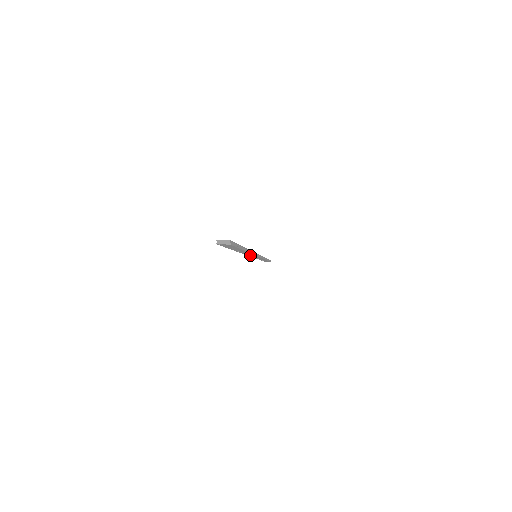
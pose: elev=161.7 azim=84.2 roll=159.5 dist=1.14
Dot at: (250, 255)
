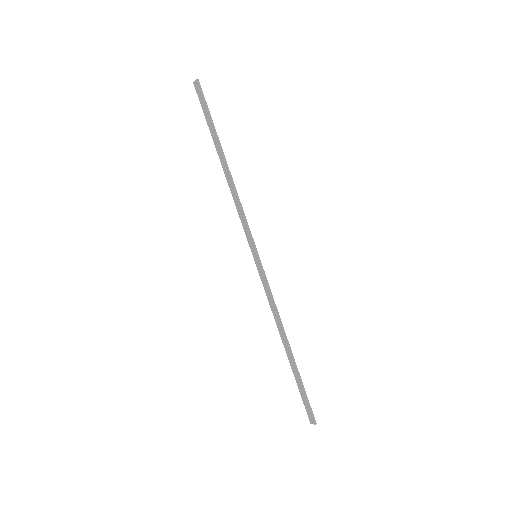
Dot at: (242, 221)
